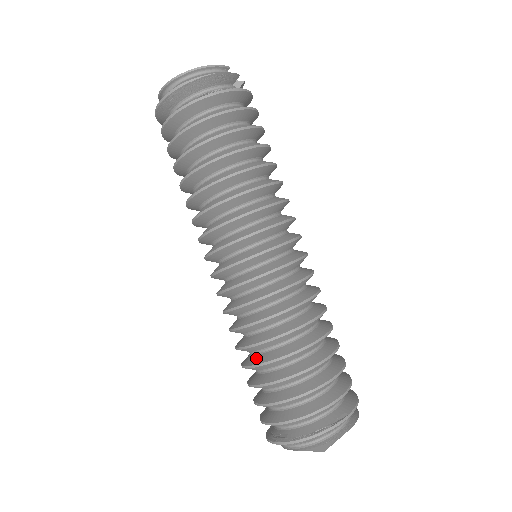
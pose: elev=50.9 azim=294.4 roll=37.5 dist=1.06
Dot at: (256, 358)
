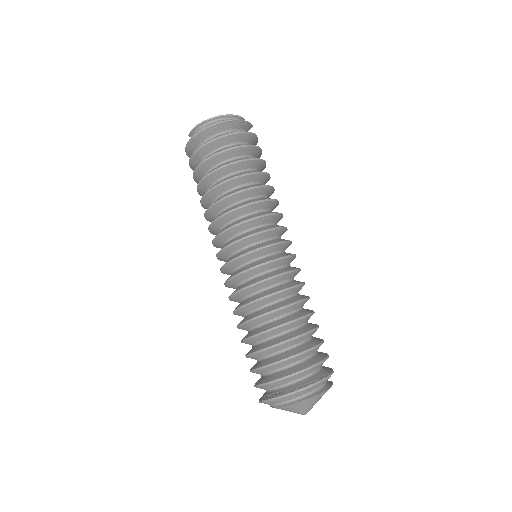
Dot at: (261, 328)
